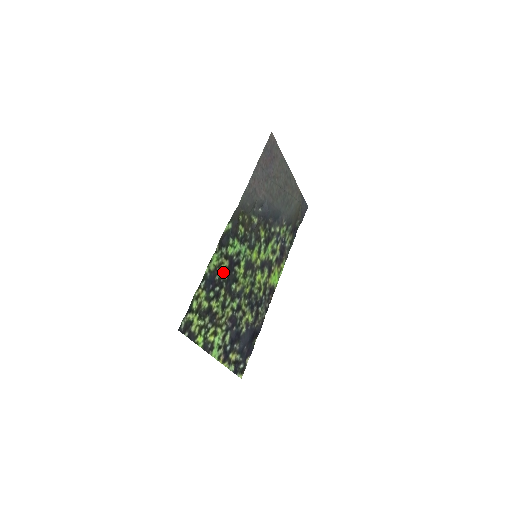
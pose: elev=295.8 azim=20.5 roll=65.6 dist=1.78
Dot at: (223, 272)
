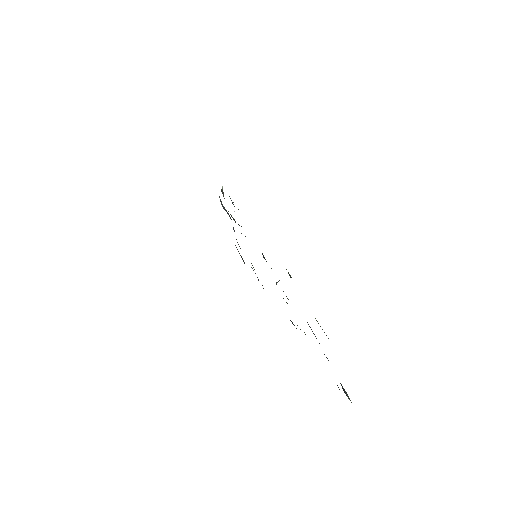
Dot at: occluded
